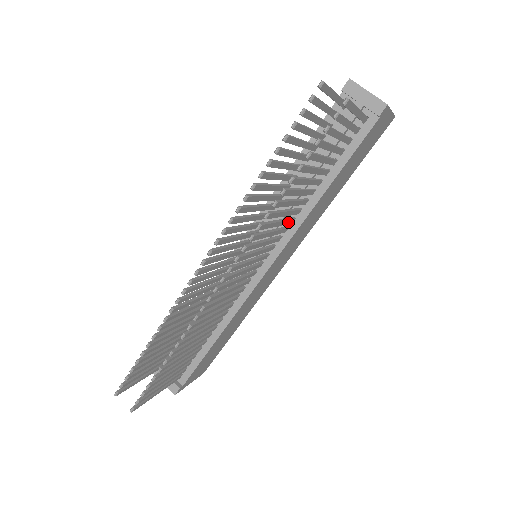
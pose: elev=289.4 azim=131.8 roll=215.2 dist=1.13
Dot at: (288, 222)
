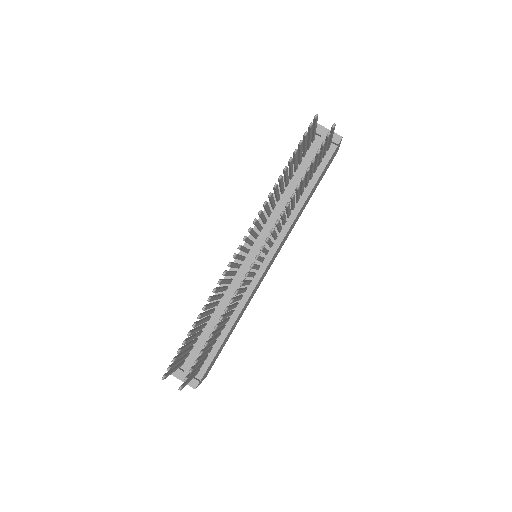
Dot at: occluded
